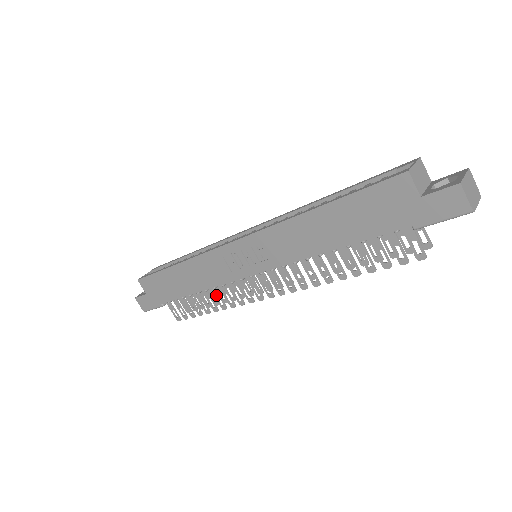
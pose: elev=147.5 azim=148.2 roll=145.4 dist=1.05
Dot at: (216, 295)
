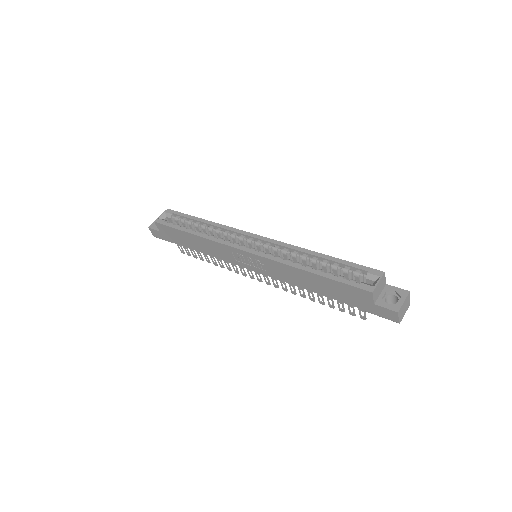
Dot at: (218, 259)
